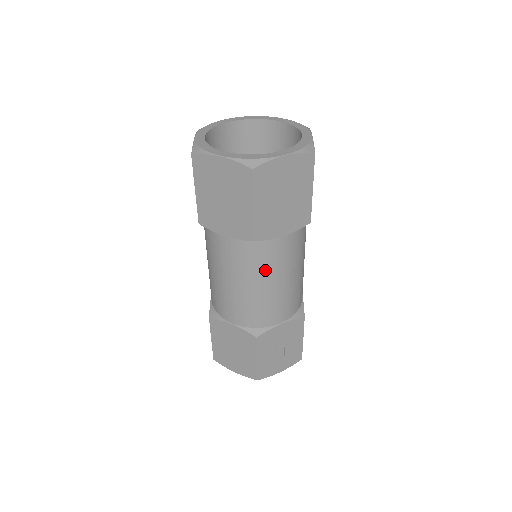
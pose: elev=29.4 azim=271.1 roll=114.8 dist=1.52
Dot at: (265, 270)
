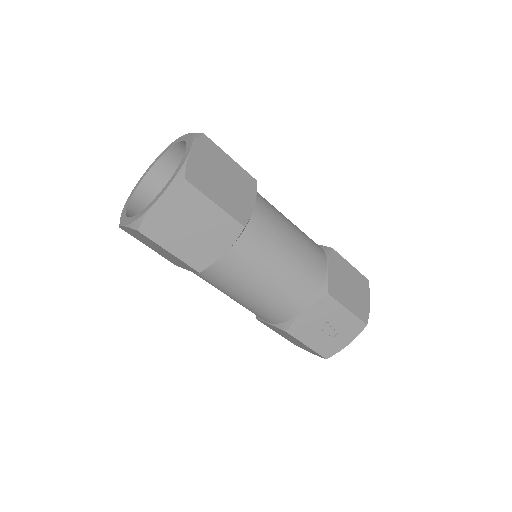
Dot at: (239, 283)
